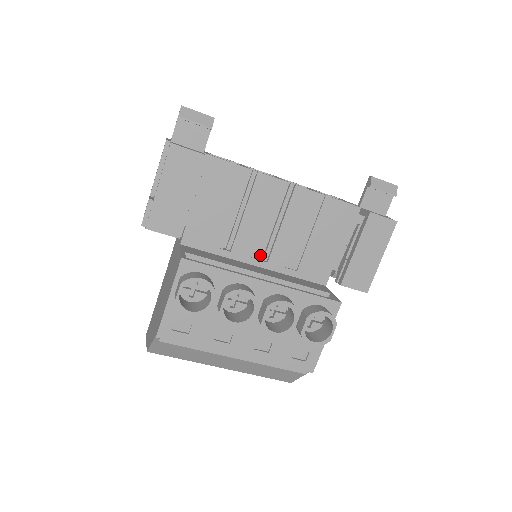
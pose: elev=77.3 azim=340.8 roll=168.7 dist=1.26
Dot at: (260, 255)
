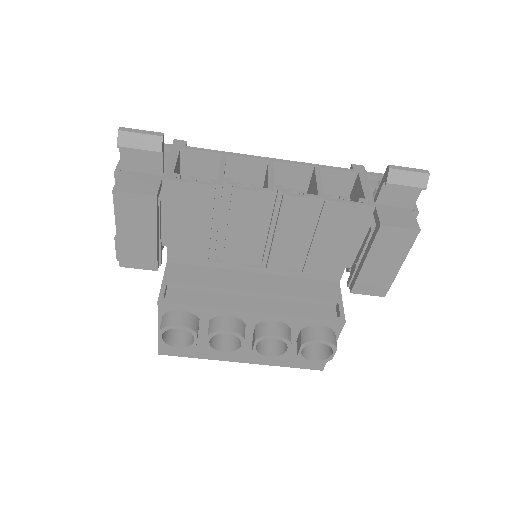
Dot at: (257, 262)
